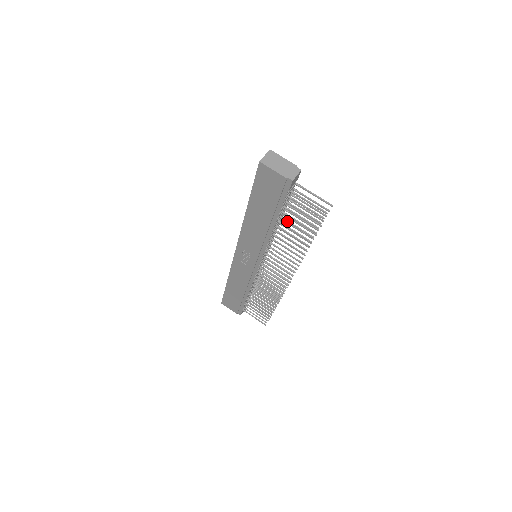
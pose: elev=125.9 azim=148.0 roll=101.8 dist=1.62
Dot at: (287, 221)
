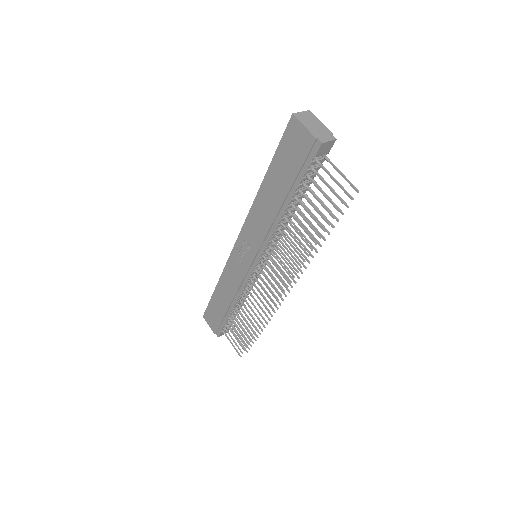
Dot at: (301, 204)
